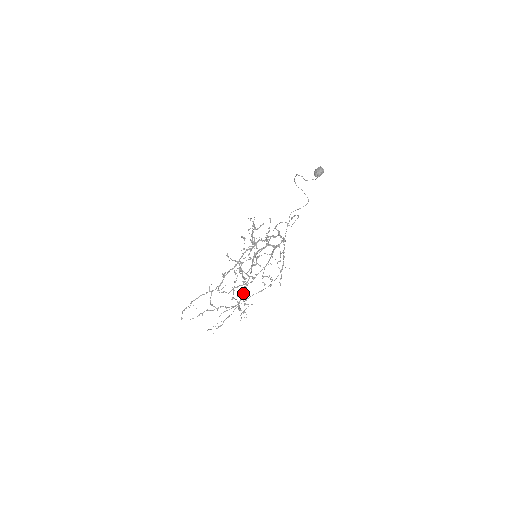
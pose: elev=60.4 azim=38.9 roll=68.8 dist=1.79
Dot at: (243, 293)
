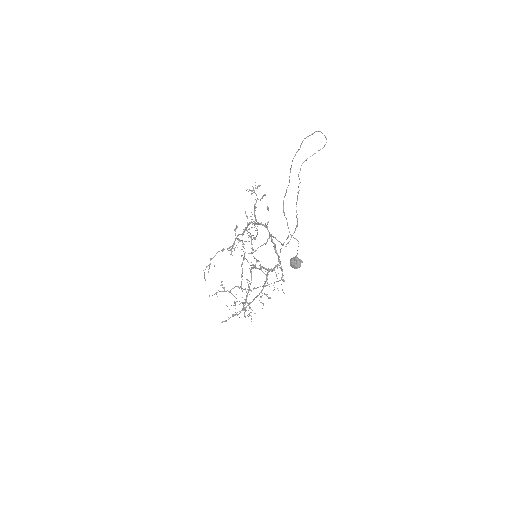
Dot at: (247, 296)
